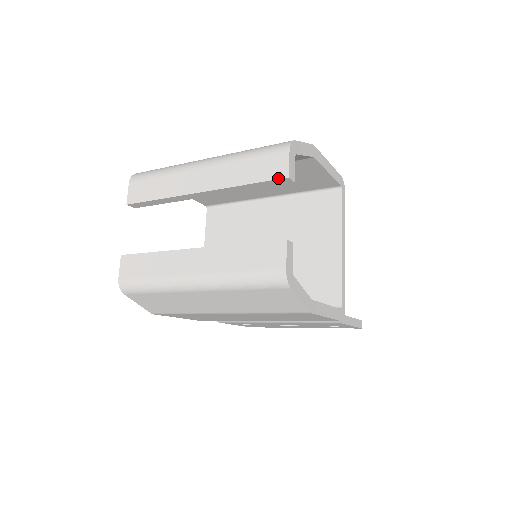
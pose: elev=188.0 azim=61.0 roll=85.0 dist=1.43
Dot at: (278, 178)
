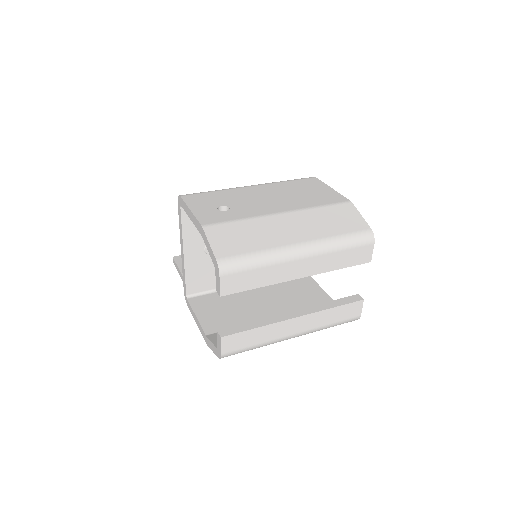
Dot at: (364, 263)
